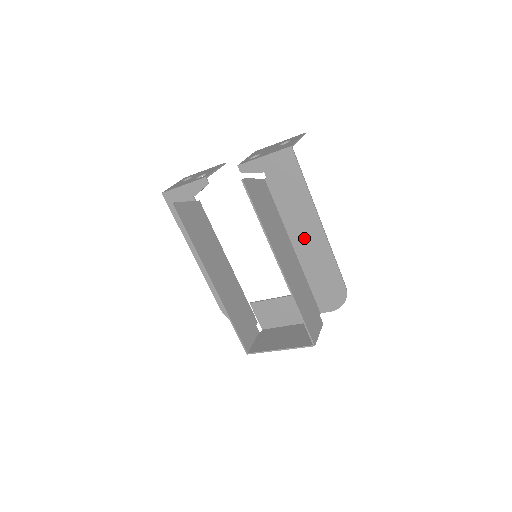
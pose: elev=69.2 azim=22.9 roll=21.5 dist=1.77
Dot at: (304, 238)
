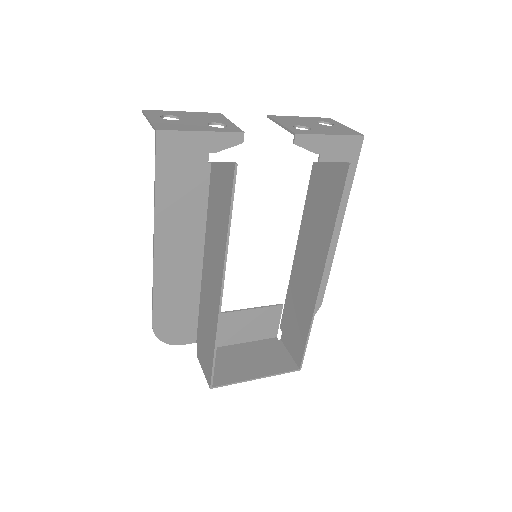
Dot at: occluded
